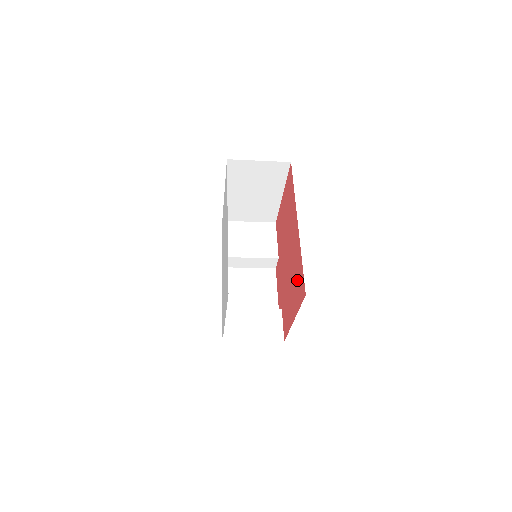
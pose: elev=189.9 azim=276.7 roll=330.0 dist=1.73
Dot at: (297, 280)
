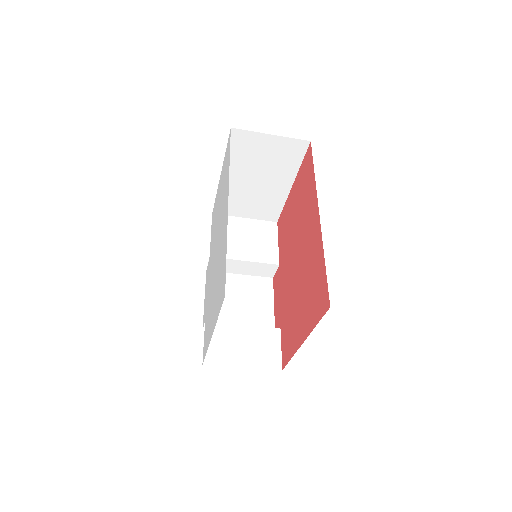
Dot at: (313, 288)
